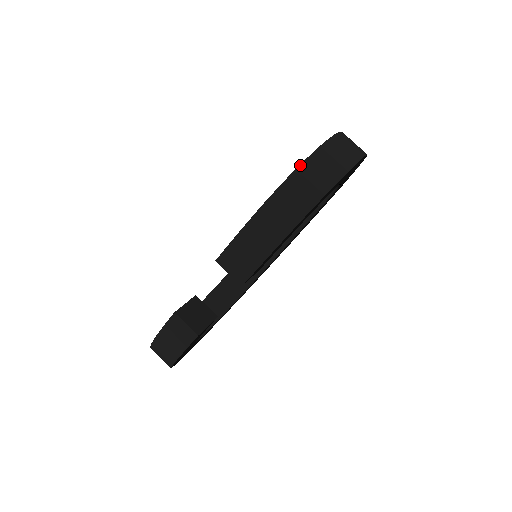
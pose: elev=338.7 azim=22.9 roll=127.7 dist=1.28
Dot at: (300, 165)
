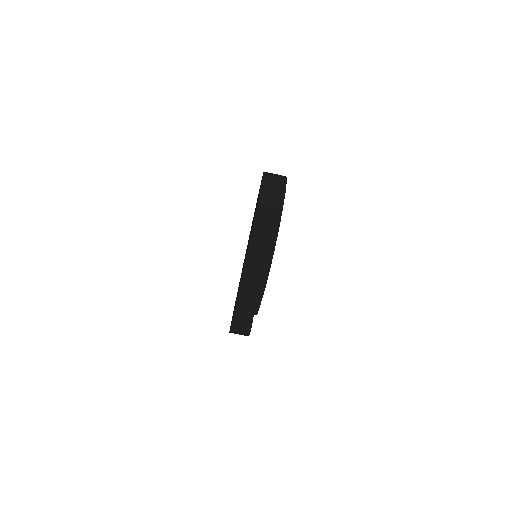
Dot at: (246, 256)
